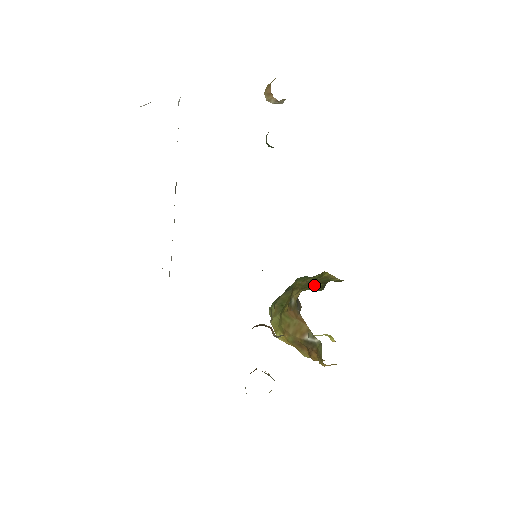
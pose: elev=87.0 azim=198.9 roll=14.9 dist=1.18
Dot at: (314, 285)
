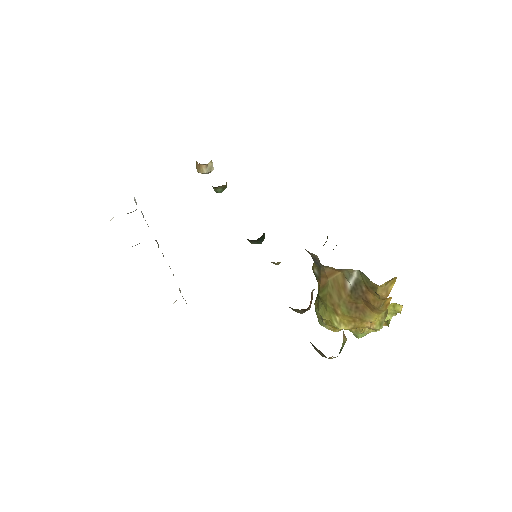
Dot at: occluded
